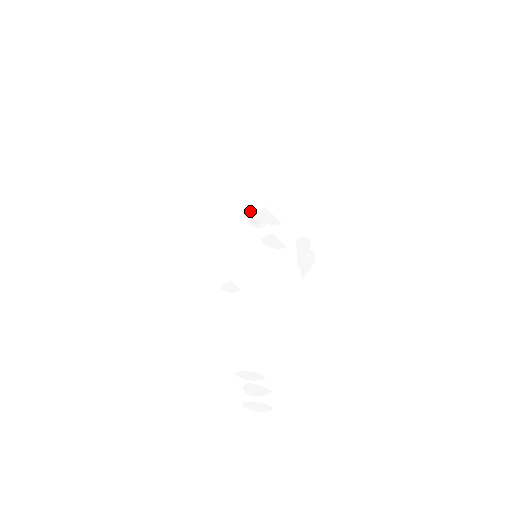
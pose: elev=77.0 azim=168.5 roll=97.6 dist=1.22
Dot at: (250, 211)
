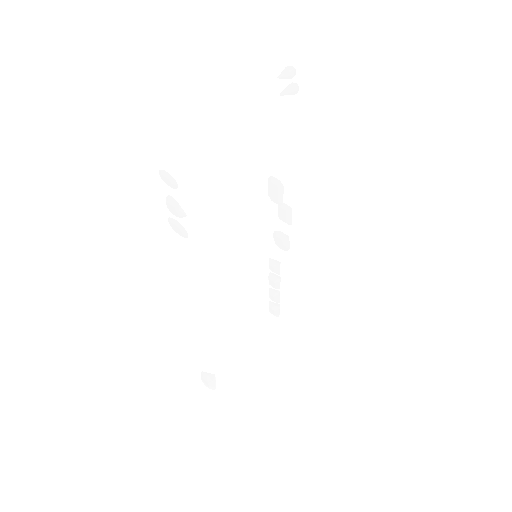
Dot at: (276, 290)
